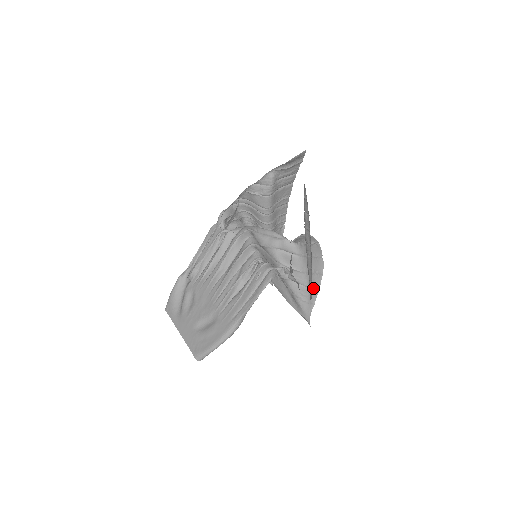
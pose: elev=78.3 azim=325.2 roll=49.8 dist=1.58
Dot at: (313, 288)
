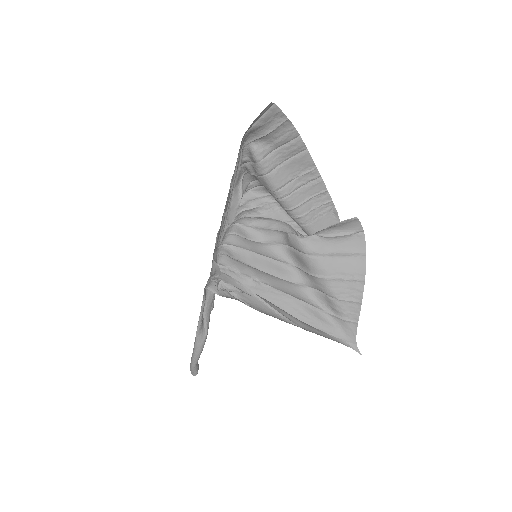
Dot at: (349, 300)
